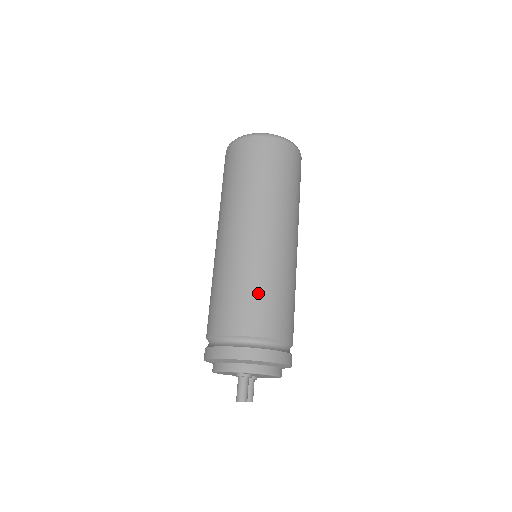
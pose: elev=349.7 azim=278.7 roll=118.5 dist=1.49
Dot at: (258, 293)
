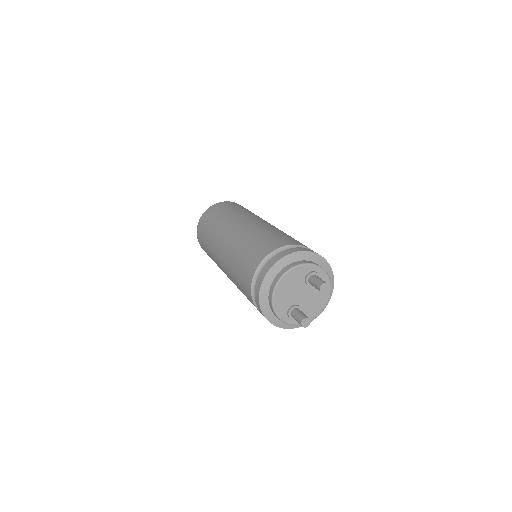
Dot at: occluded
